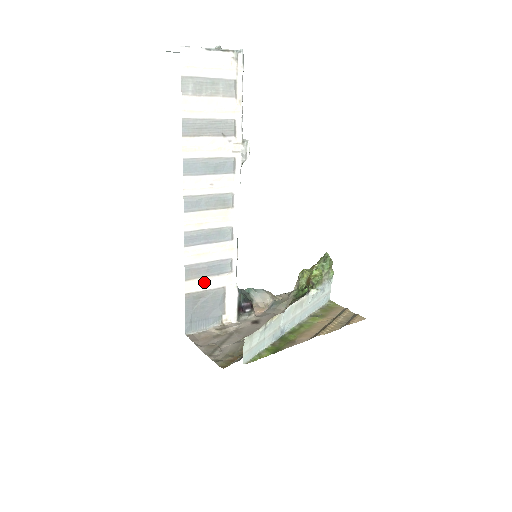
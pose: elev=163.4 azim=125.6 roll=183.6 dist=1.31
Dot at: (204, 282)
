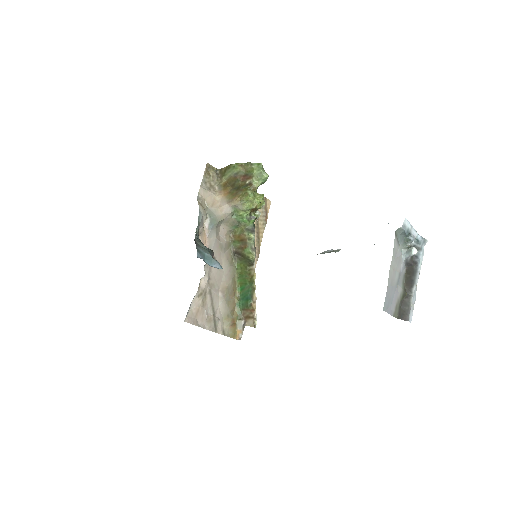
Dot at: occluded
